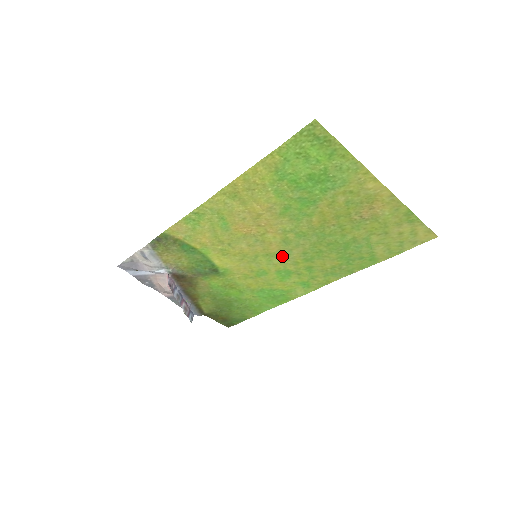
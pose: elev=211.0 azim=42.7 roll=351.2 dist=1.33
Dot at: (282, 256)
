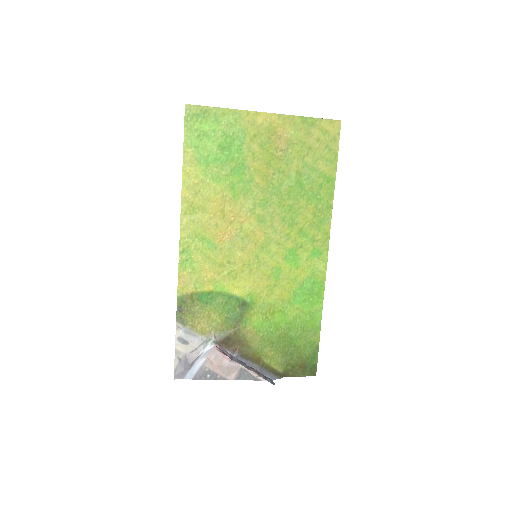
Dot at: (272, 238)
